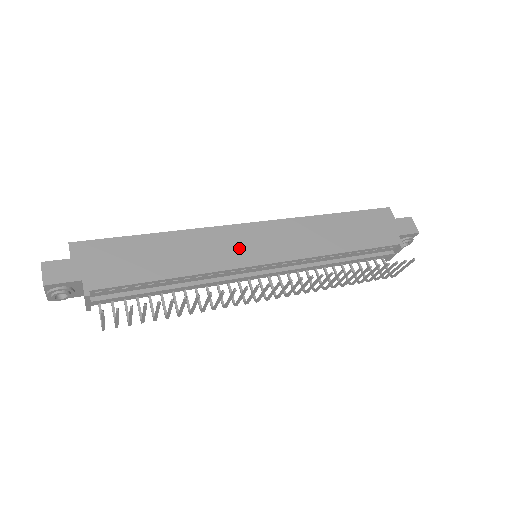
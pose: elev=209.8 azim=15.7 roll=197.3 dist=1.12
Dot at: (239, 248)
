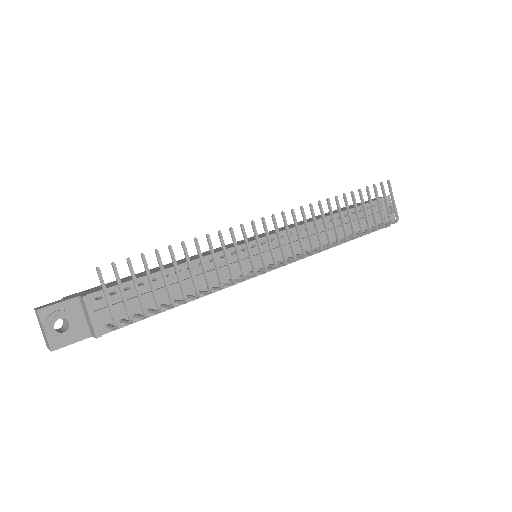
Dot at: occluded
